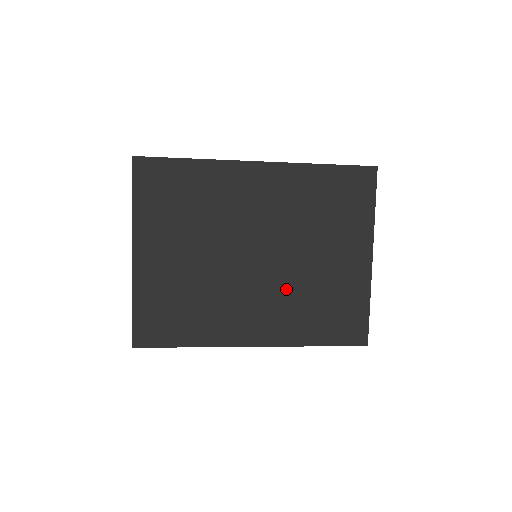
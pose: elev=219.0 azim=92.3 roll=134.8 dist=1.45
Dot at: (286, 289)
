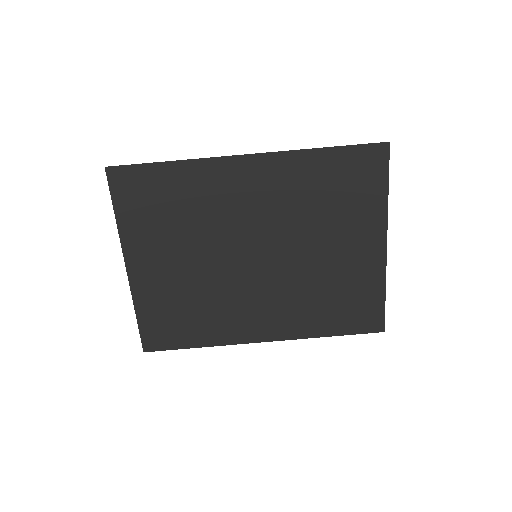
Dot at: (292, 286)
